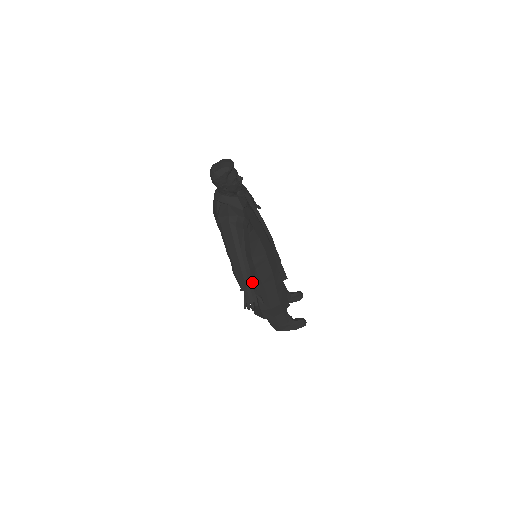
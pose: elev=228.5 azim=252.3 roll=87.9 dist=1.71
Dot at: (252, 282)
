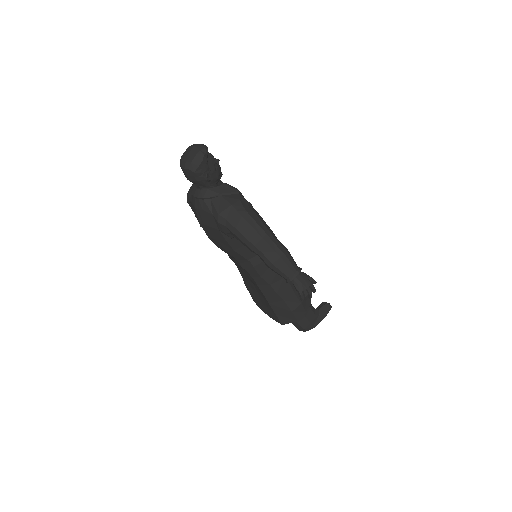
Dot at: (295, 265)
